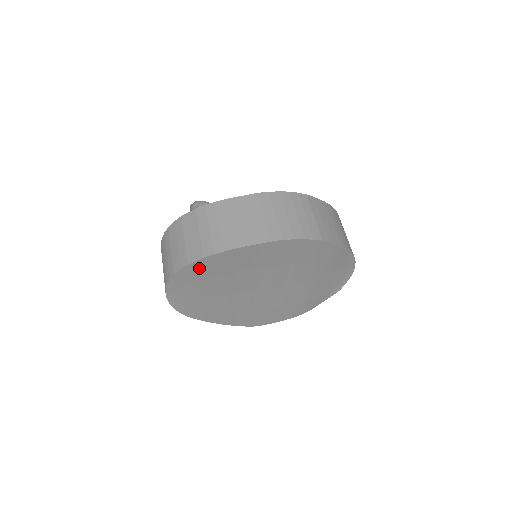
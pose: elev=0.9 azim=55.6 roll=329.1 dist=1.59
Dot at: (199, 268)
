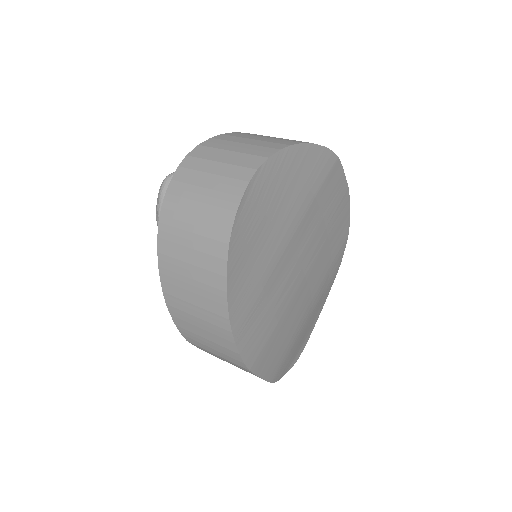
Dot at: (311, 160)
